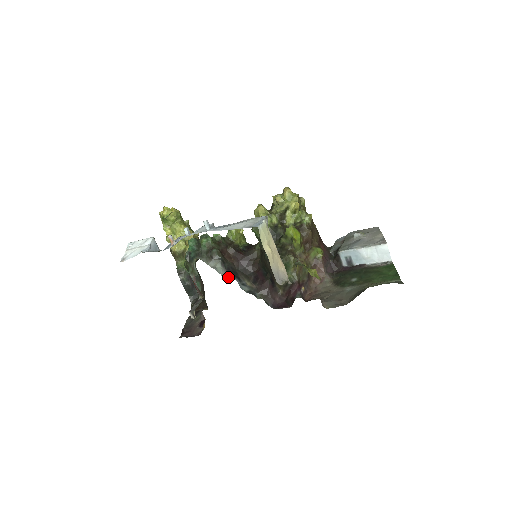
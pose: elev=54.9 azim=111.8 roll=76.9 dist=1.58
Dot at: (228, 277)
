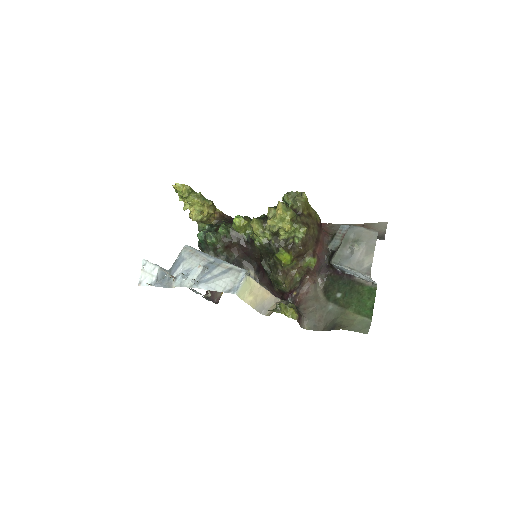
Dot at: occluded
